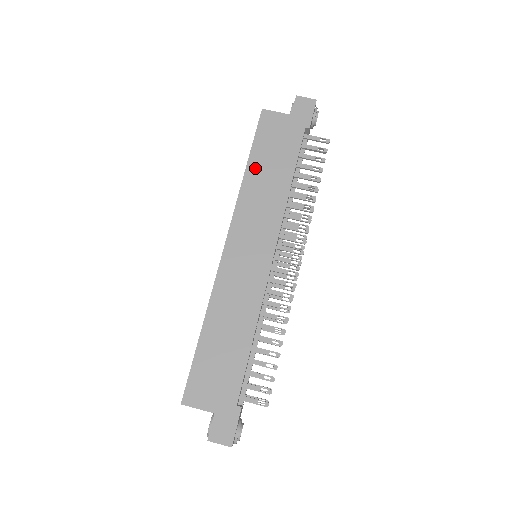
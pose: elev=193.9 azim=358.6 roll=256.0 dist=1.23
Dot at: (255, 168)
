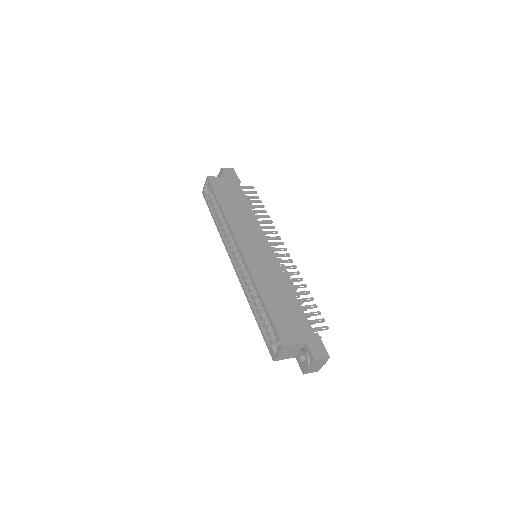
Dot at: (226, 206)
